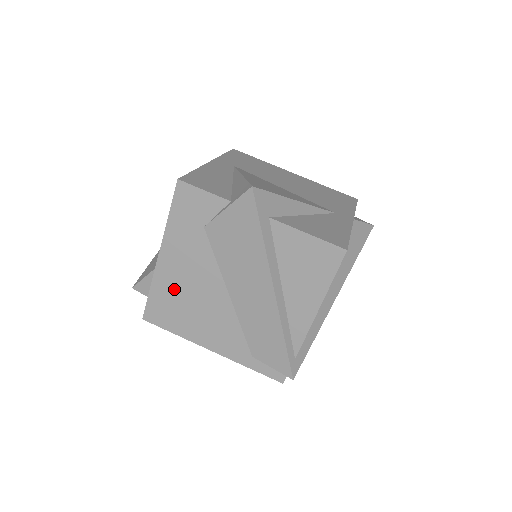
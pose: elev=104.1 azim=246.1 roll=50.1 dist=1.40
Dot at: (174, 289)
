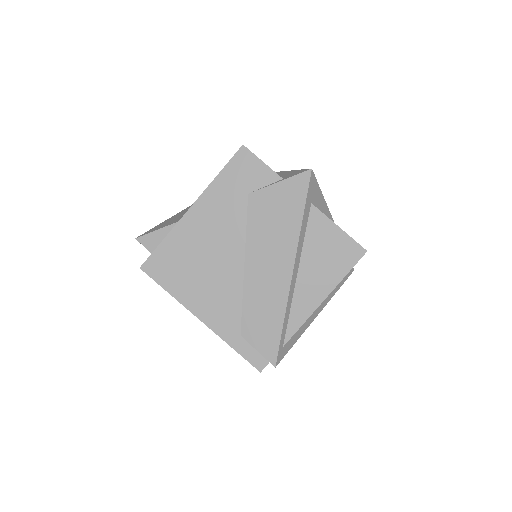
Dot at: (190, 245)
